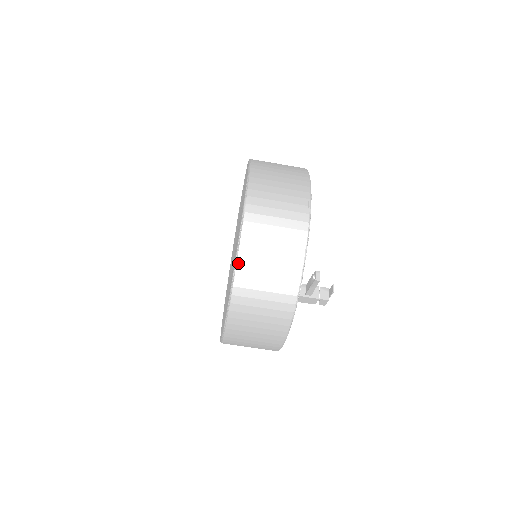
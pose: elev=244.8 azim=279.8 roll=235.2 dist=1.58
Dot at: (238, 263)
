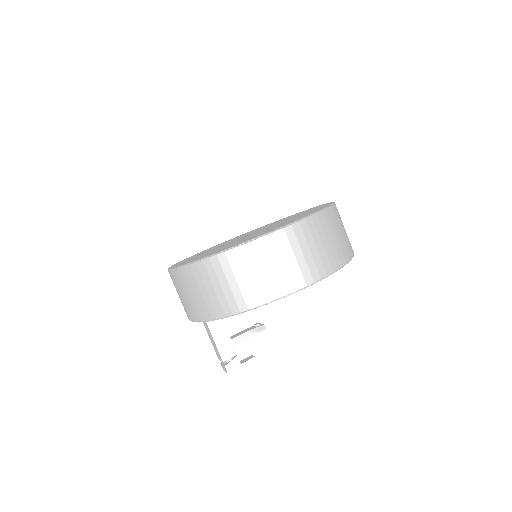
Dot at: (335, 204)
